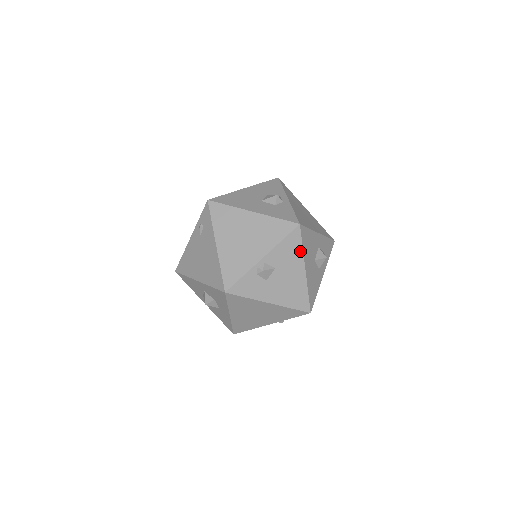
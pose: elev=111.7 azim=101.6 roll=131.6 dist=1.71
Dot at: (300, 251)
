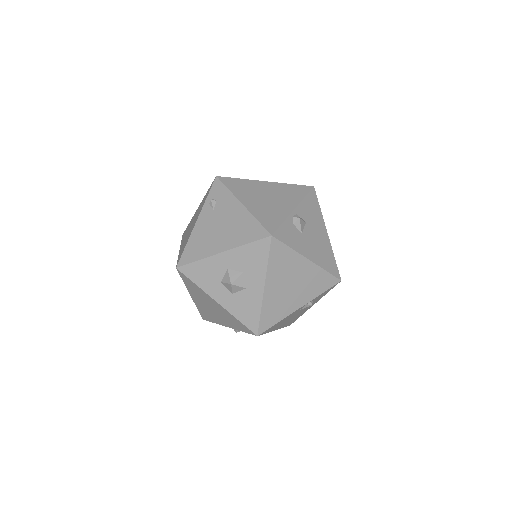
Dot at: (320, 212)
